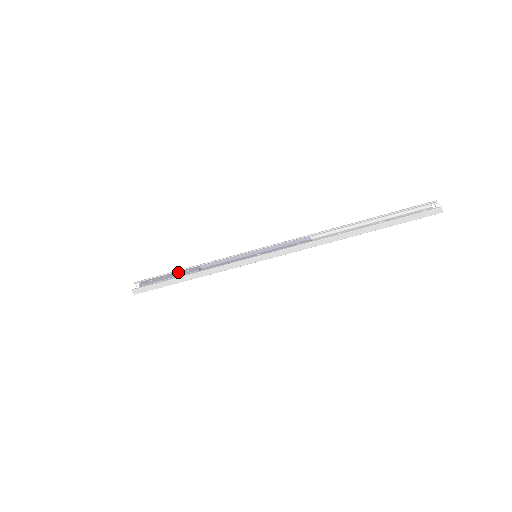
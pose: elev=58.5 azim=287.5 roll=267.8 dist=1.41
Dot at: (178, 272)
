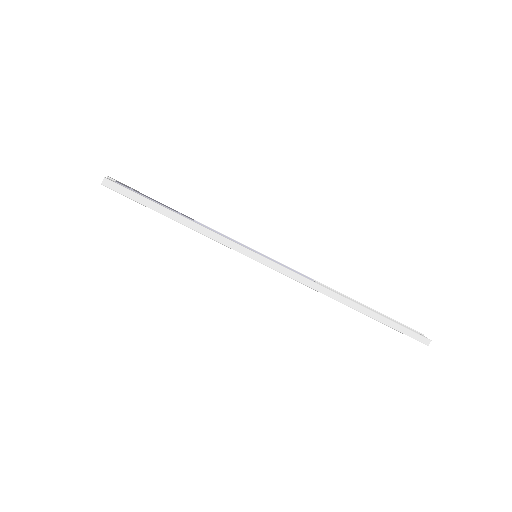
Dot at: occluded
